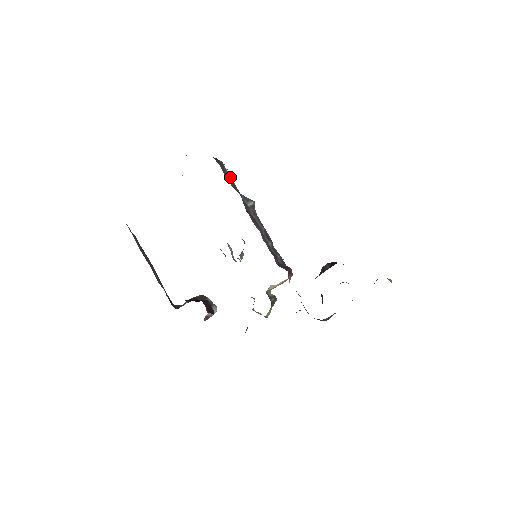
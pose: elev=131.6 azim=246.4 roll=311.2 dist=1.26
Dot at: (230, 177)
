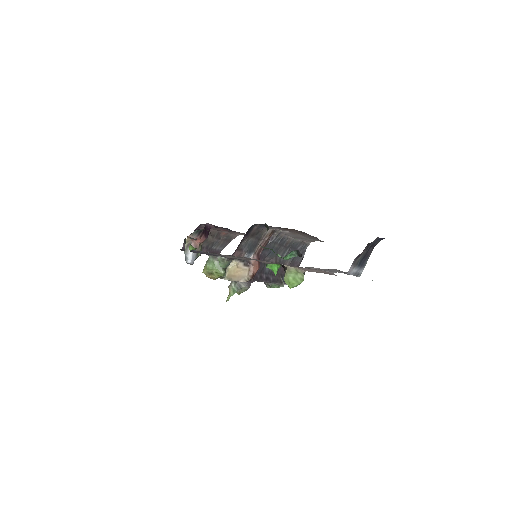
Dot at: occluded
